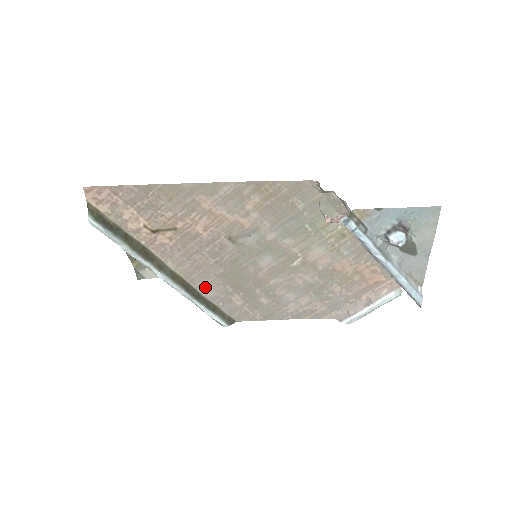
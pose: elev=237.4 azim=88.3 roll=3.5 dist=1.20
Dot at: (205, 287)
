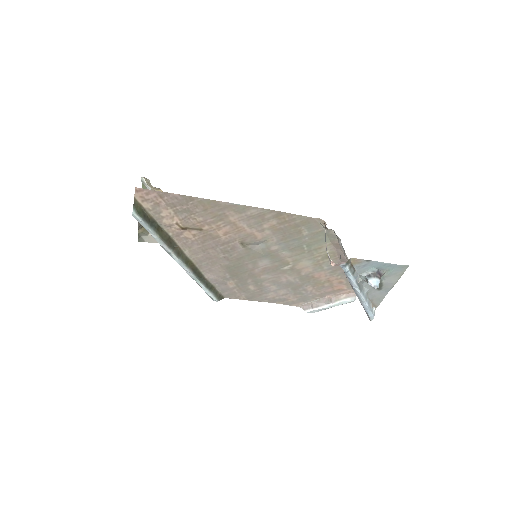
Dot at: (209, 272)
